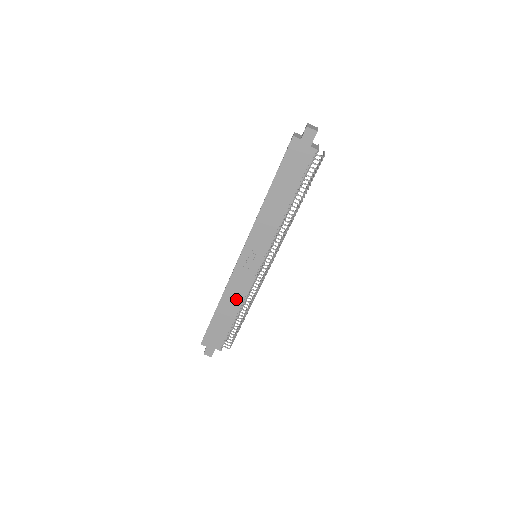
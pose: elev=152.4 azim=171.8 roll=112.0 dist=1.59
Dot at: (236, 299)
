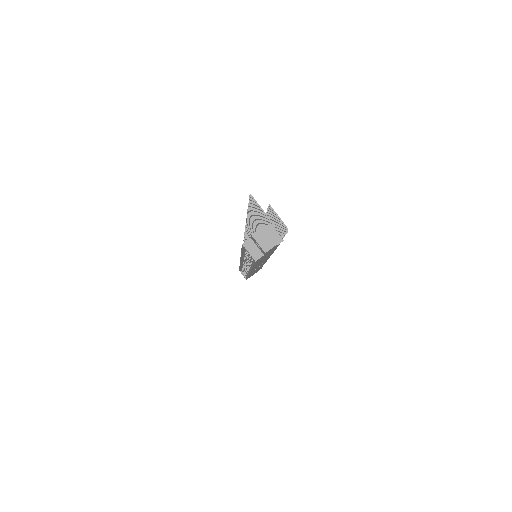
Dot at: occluded
